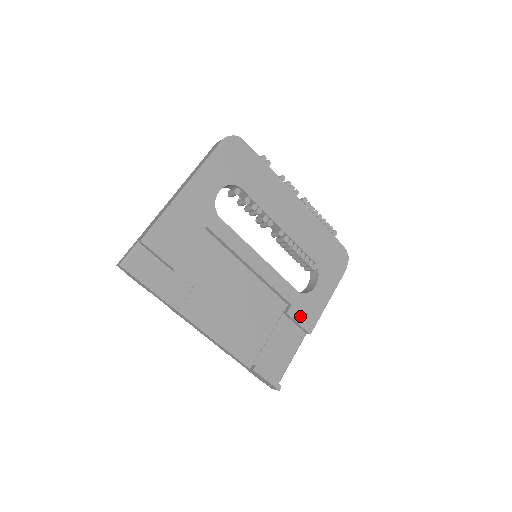
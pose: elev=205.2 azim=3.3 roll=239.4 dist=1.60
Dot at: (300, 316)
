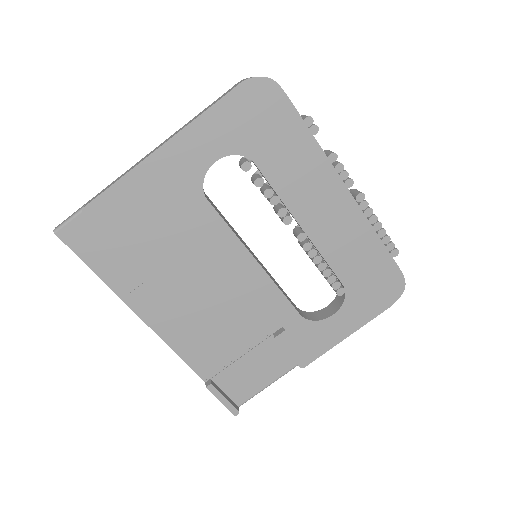
Dot at: (294, 345)
